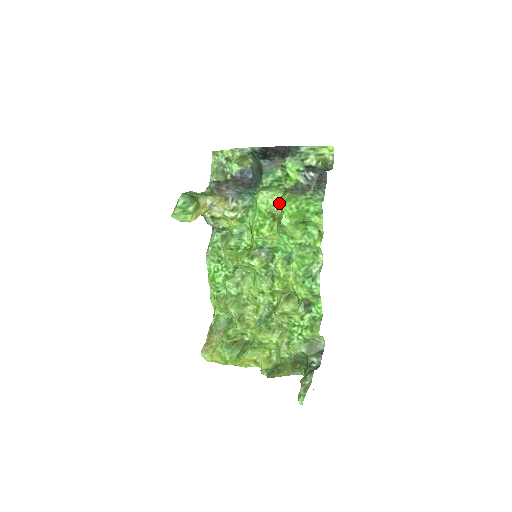
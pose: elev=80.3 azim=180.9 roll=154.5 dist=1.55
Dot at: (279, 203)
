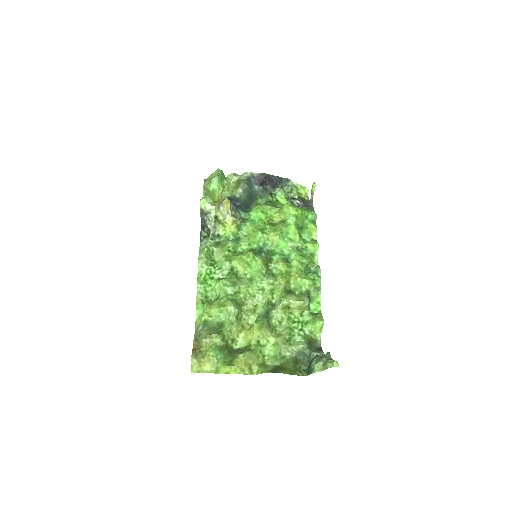
Dot at: (285, 207)
